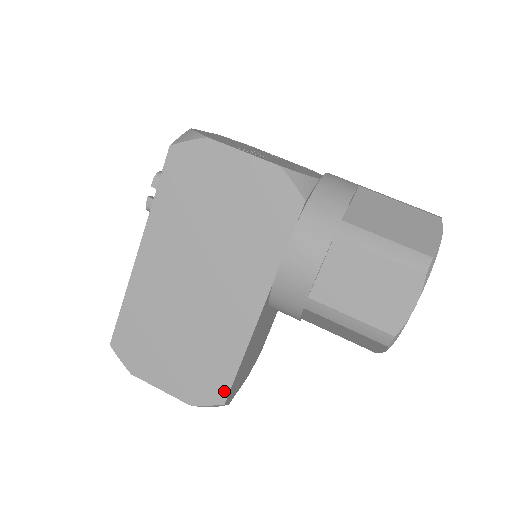
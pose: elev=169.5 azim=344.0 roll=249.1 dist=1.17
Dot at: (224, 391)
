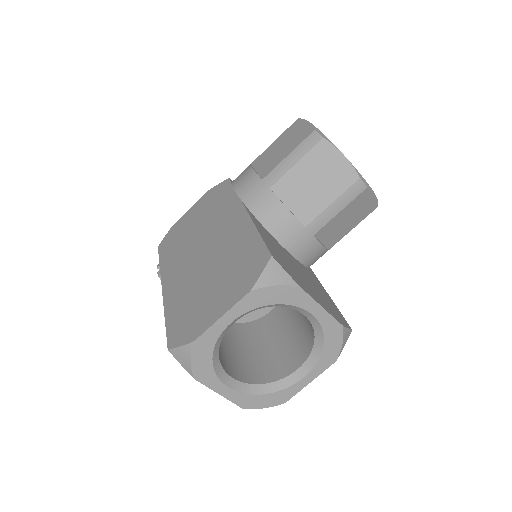
Dot at: (264, 253)
